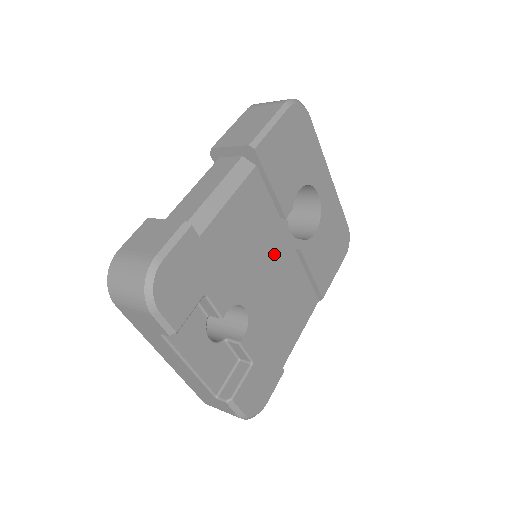
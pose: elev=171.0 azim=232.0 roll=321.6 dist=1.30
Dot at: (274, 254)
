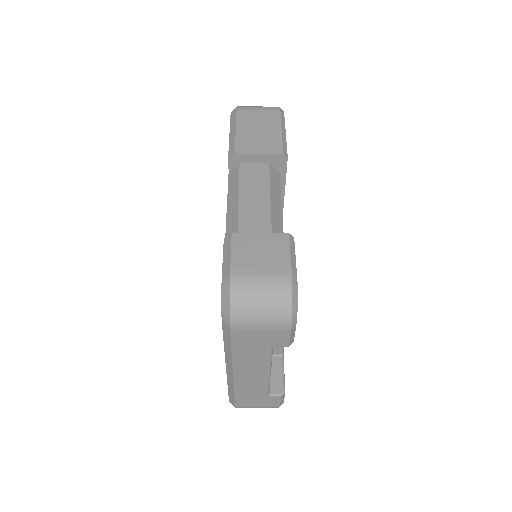
Dot at: occluded
